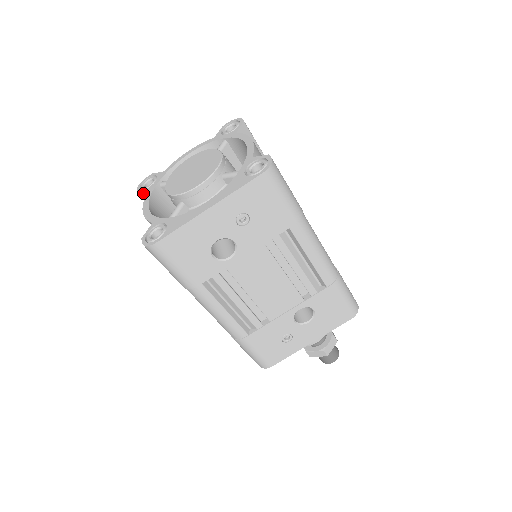
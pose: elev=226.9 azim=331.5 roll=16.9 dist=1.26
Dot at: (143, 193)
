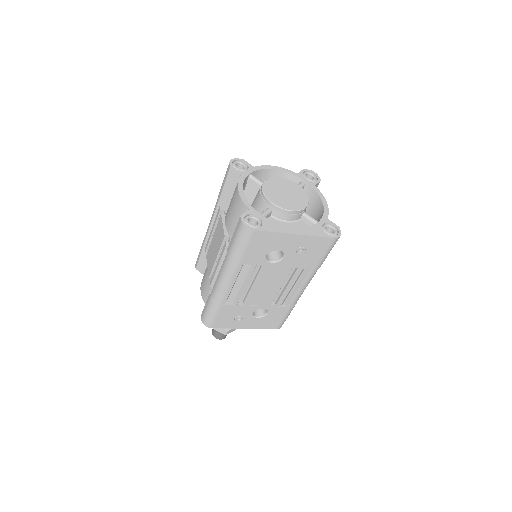
Dot at: (235, 171)
